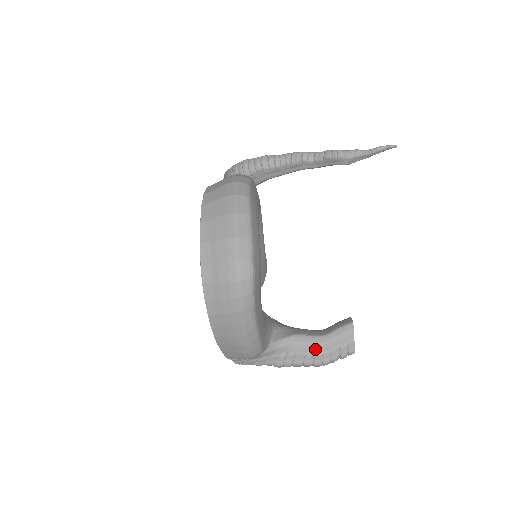
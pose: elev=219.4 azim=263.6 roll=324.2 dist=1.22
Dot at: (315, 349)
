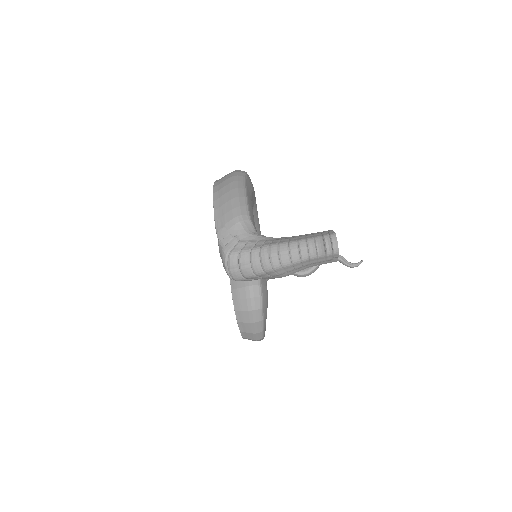
Dot at: (299, 236)
